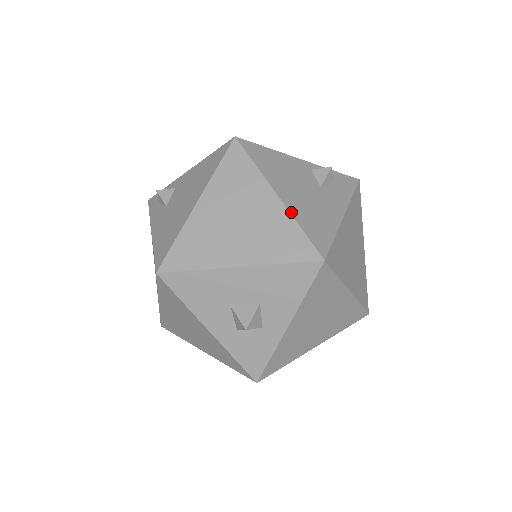
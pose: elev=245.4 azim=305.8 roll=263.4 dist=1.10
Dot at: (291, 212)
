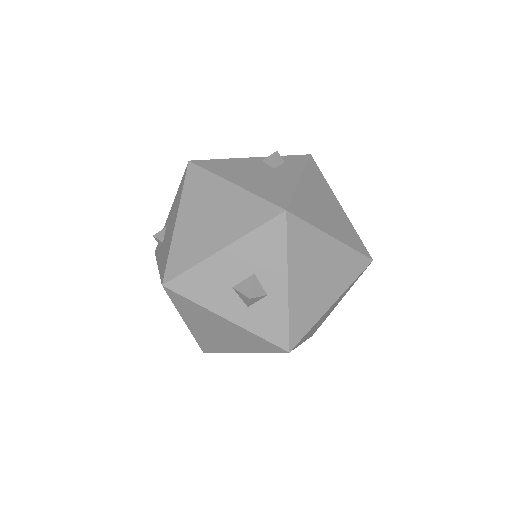
Dot at: (248, 190)
